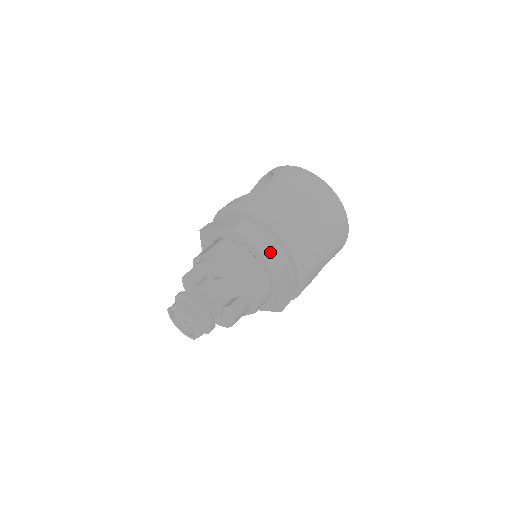
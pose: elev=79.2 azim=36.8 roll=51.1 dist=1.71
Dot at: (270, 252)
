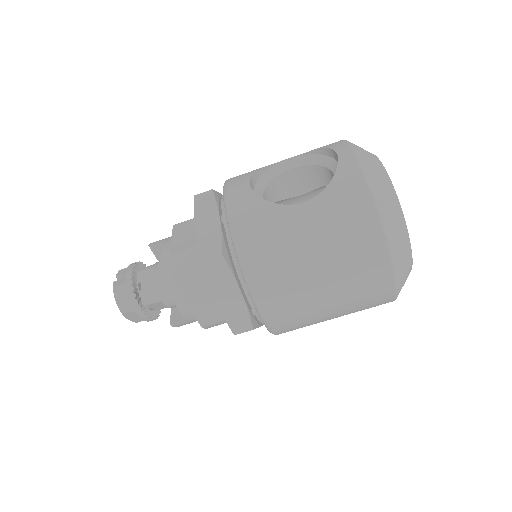
Dot at: (235, 310)
